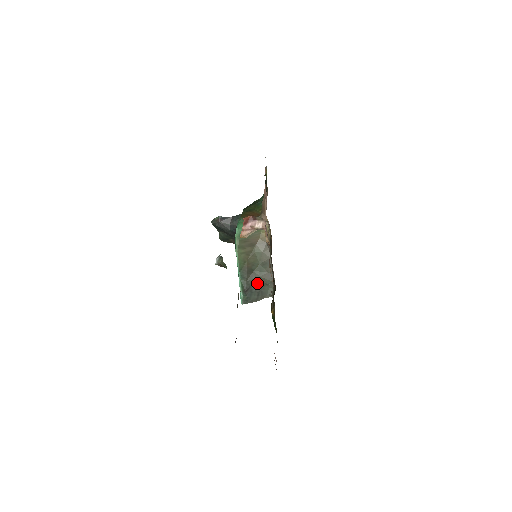
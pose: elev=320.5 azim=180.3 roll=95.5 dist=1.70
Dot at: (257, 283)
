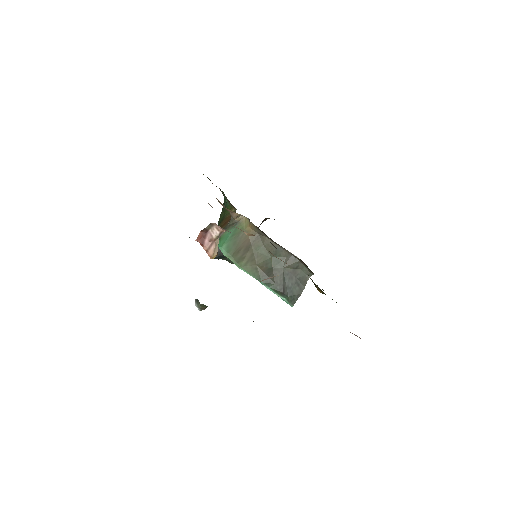
Dot at: (286, 276)
